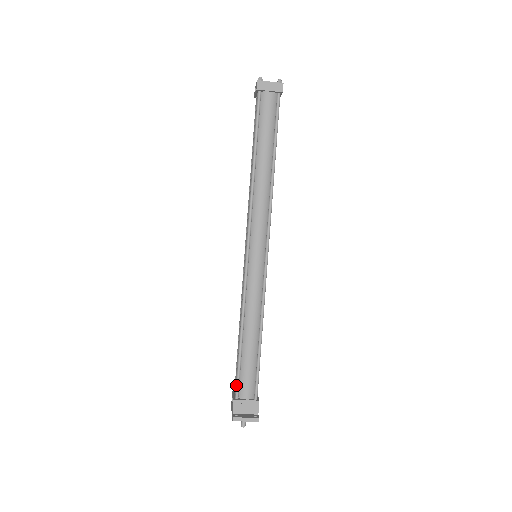
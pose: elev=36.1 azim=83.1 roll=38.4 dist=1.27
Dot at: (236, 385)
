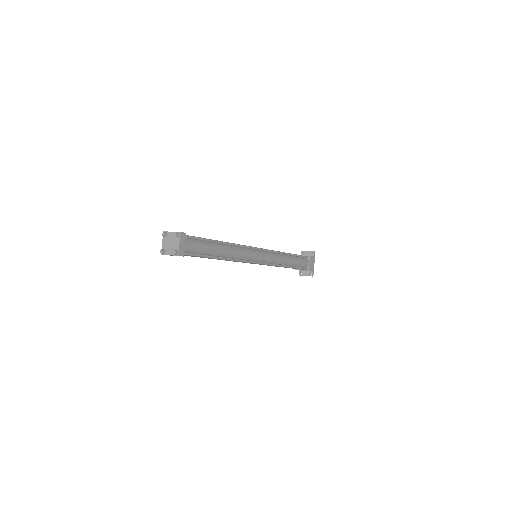
Dot at: (292, 268)
